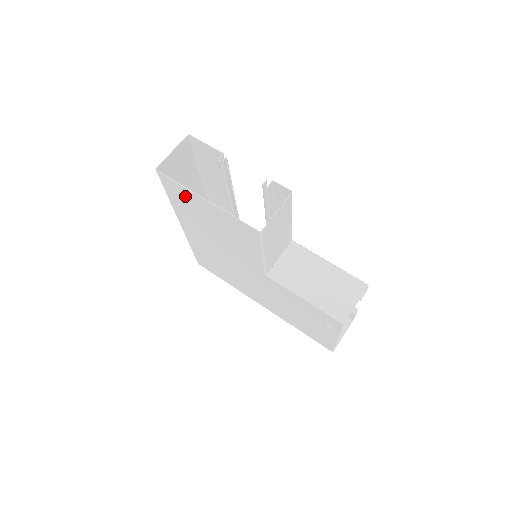
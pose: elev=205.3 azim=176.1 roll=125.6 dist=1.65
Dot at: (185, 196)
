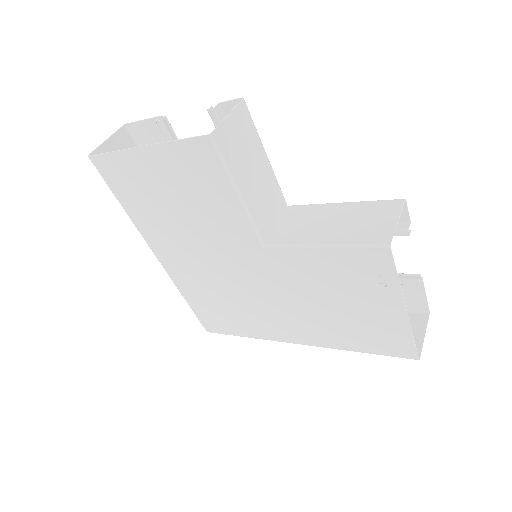
Dot at: (128, 173)
